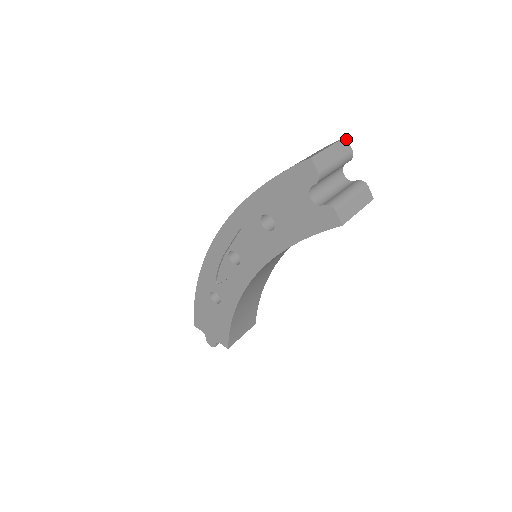
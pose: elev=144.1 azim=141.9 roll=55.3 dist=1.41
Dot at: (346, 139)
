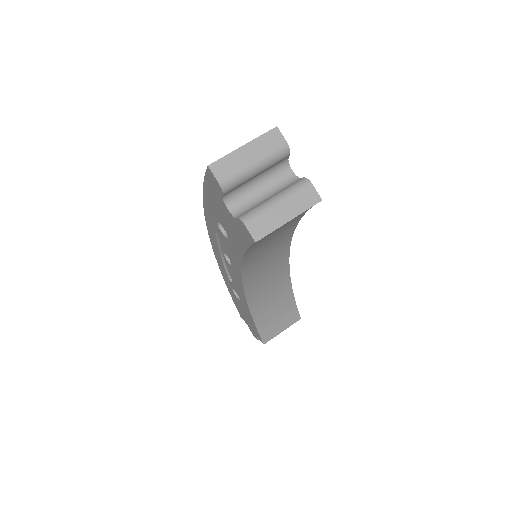
Dot at: (276, 130)
